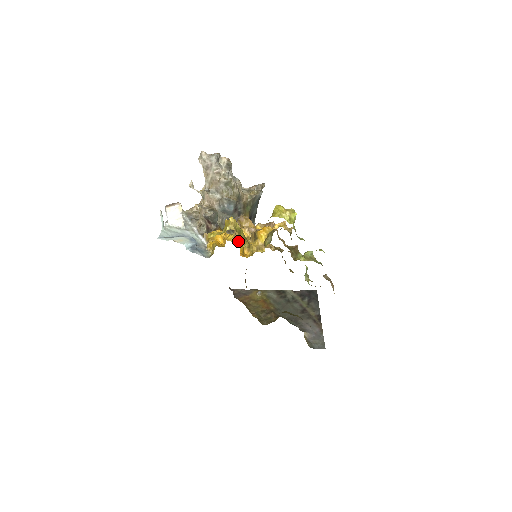
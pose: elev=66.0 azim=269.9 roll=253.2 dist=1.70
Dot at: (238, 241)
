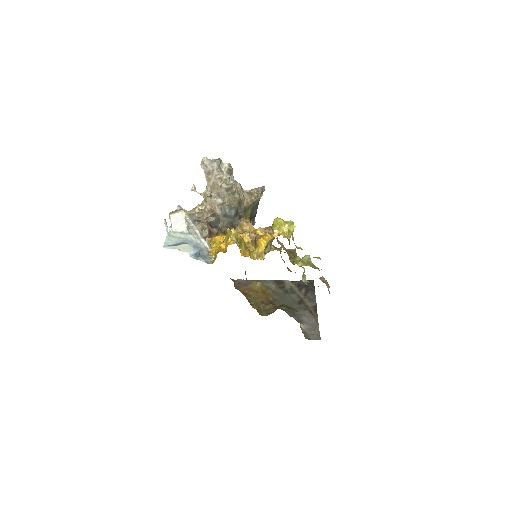
Dot at: occluded
